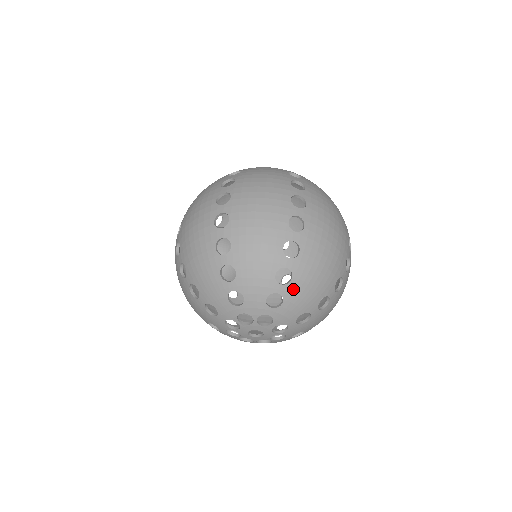
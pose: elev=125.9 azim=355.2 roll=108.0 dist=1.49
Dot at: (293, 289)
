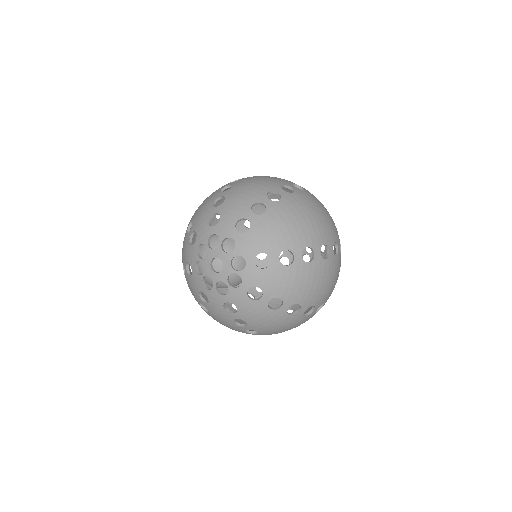
Dot at: (262, 222)
